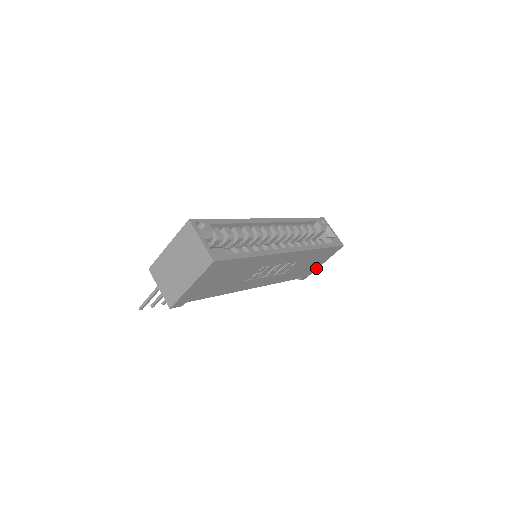
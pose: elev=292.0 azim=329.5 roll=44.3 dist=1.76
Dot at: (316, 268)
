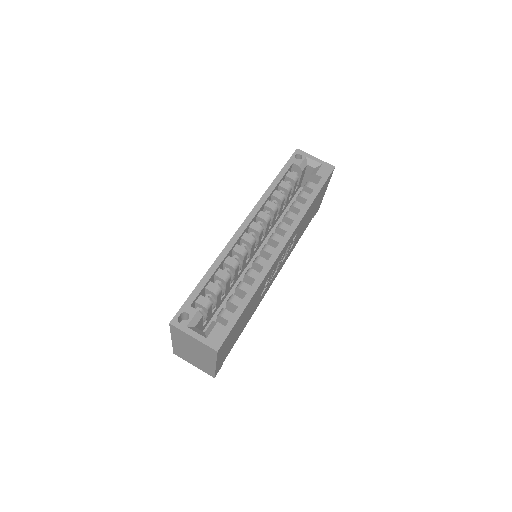
Dot at: (322, 198)
